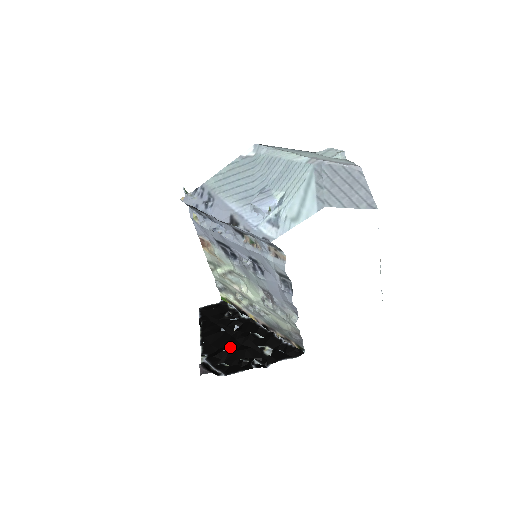
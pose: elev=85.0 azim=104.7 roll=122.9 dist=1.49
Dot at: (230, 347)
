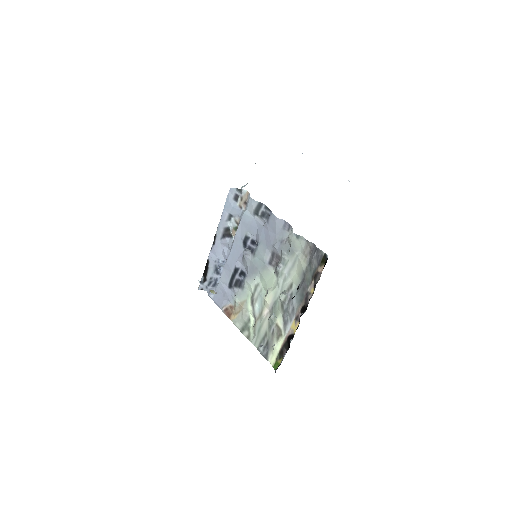
Dot at: occluded
